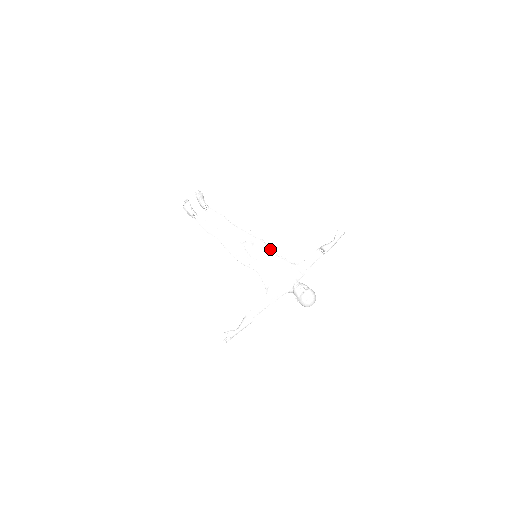
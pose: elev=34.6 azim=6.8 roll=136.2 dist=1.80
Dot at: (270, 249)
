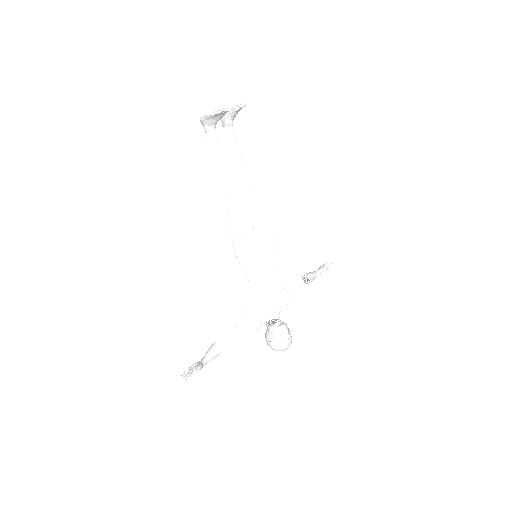
Dot at: occluded
